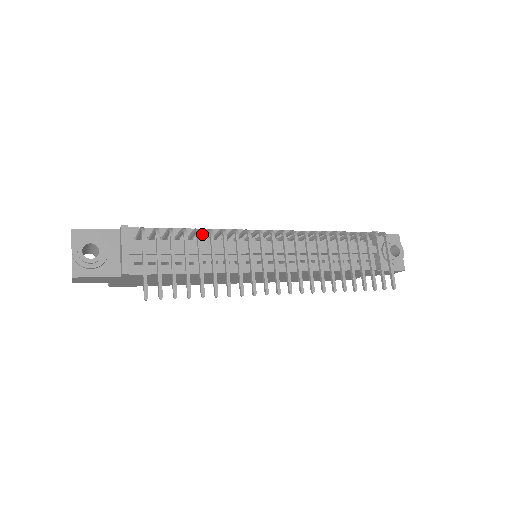
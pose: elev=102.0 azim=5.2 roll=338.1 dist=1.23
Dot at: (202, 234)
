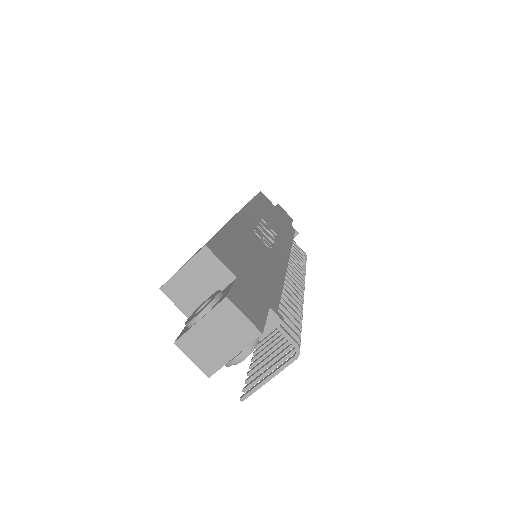
Dot at: (286, 297)
